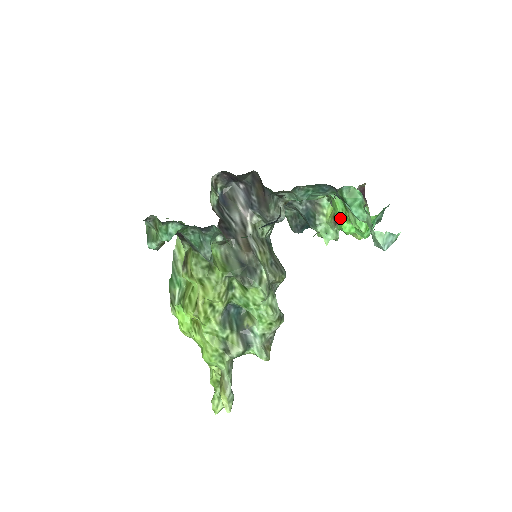
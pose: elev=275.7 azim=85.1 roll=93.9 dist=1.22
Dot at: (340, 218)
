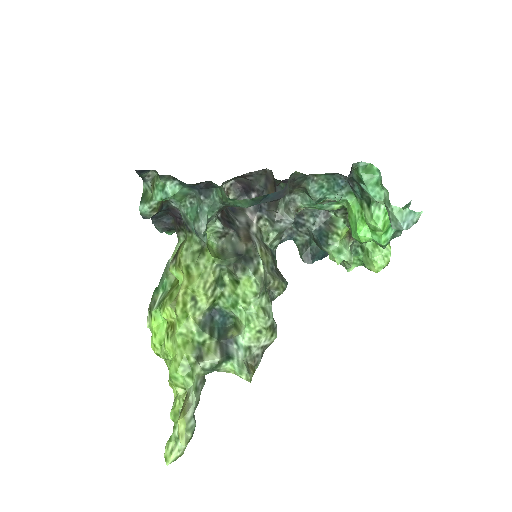
Dot at: (355, 222)
